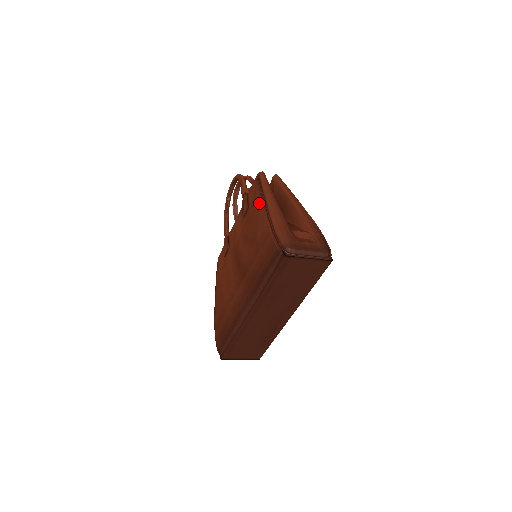
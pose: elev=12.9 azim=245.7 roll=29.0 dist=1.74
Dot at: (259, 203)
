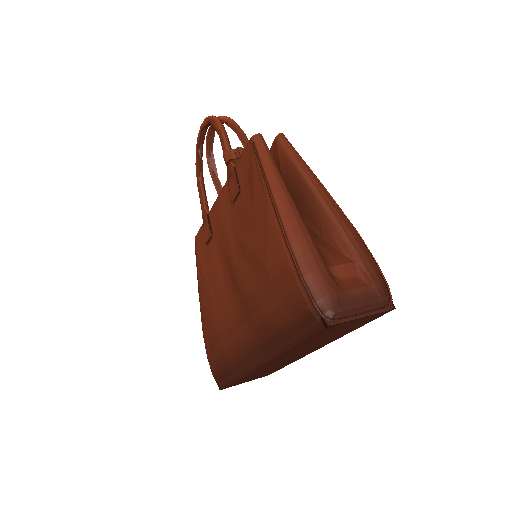
Dot at: (262, 201)
